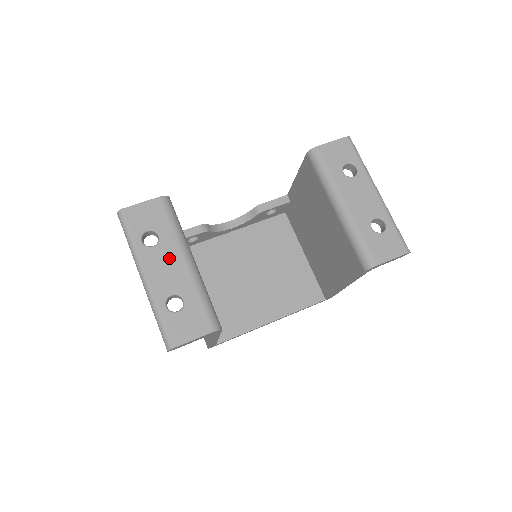
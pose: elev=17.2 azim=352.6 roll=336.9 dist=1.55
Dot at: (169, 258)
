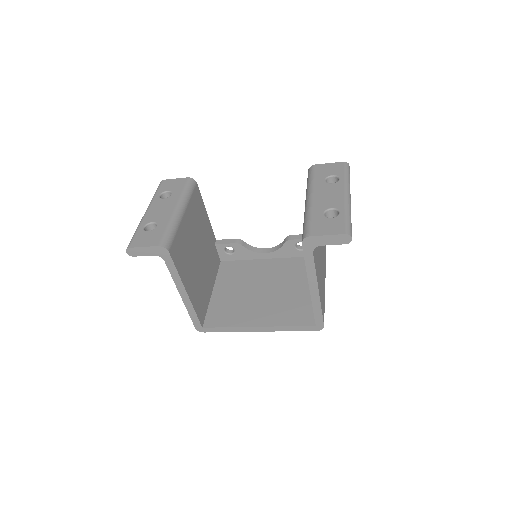
Dot at: (167, 205)
